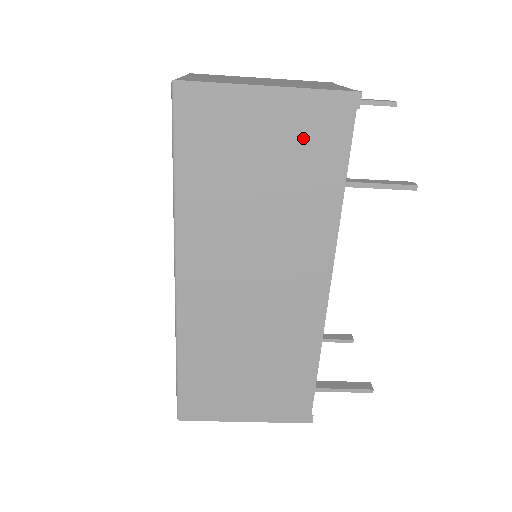
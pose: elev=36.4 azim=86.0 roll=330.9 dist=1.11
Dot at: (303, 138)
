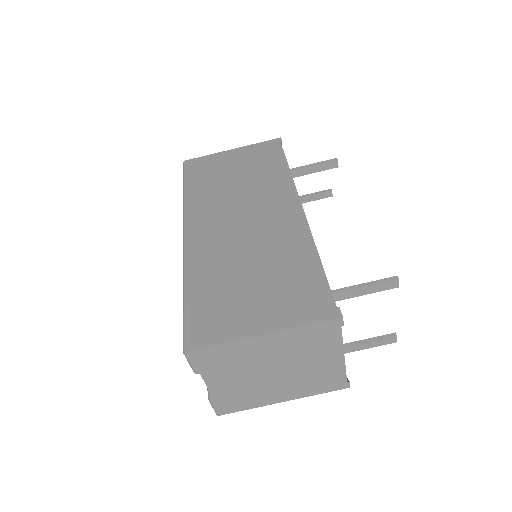
Dot at: (255, 157)
